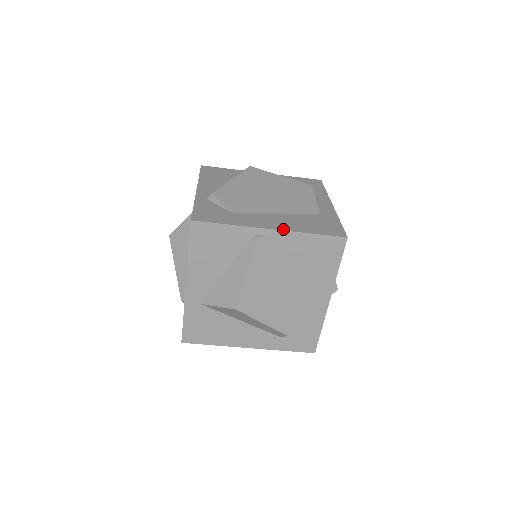
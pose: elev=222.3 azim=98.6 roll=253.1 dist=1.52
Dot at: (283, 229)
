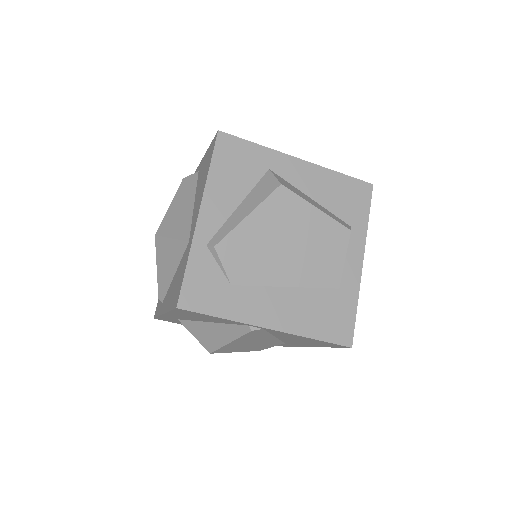
Dot at: (284, 329)
